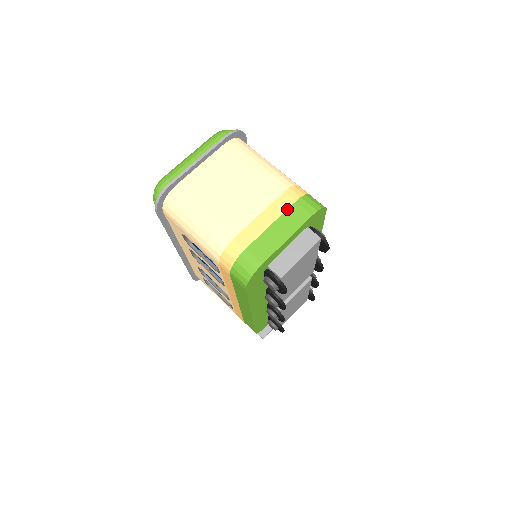
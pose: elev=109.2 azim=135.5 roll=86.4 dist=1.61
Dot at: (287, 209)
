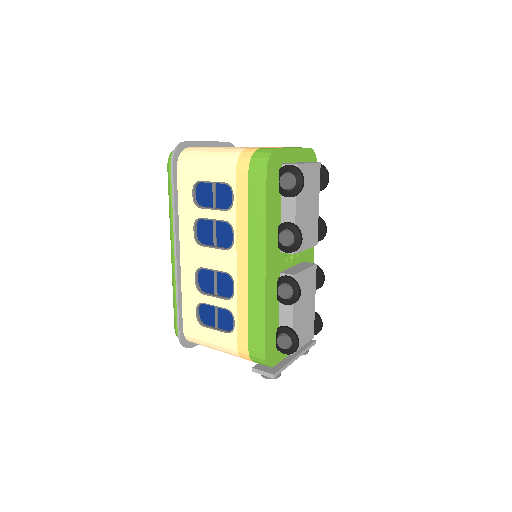
Dot at: (287, 147)
